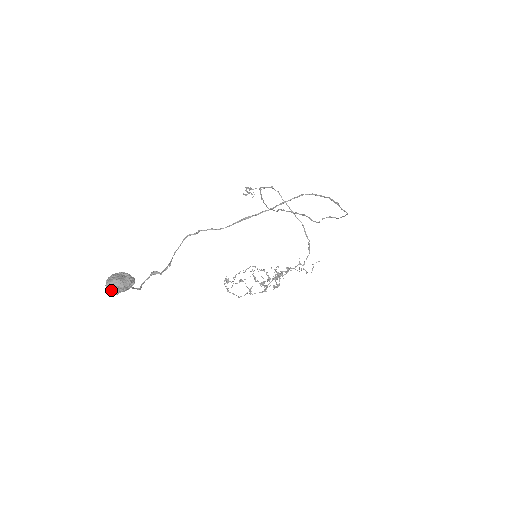
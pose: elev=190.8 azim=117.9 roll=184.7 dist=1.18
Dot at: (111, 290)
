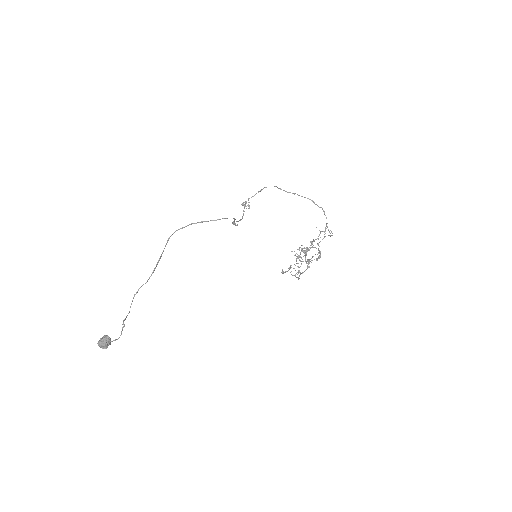
Dot at: (102, 347)
